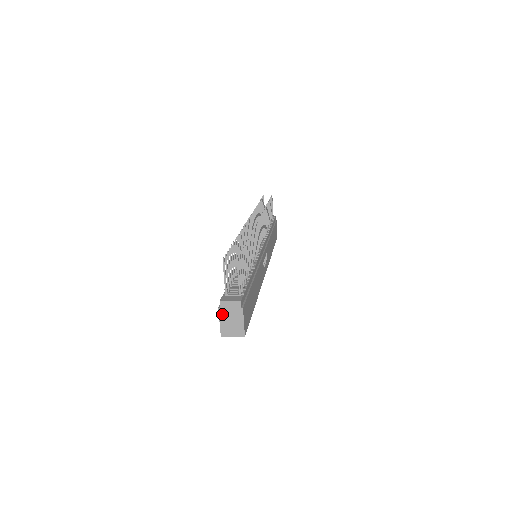
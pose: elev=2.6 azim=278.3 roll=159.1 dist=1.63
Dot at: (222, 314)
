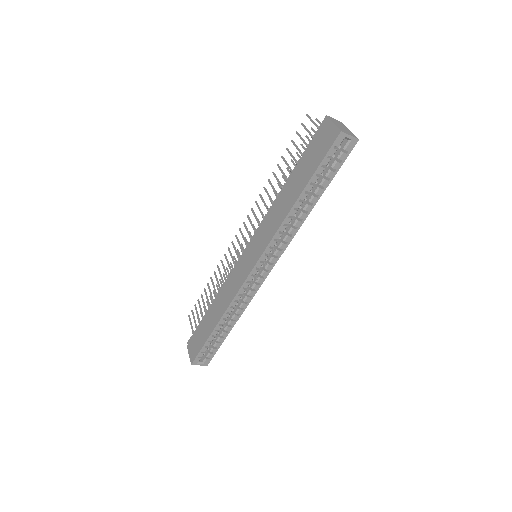
Dot at: (333, 121)
